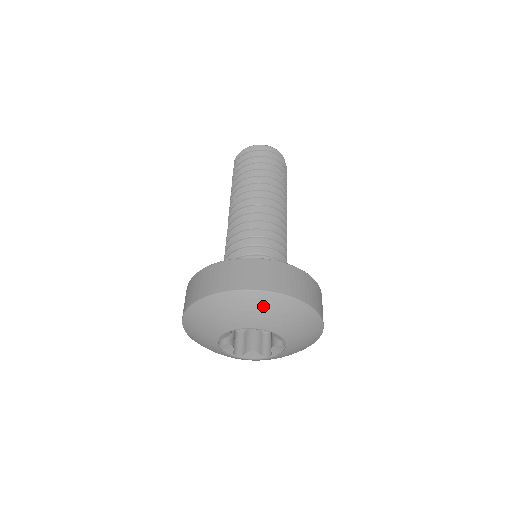
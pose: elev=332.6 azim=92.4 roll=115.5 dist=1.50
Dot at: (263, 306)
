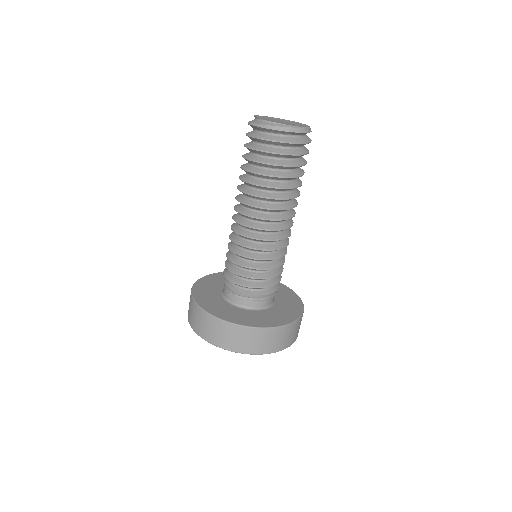
Dot at: occluded
